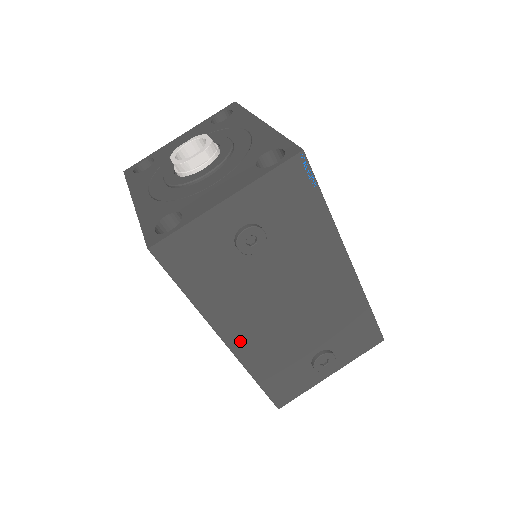
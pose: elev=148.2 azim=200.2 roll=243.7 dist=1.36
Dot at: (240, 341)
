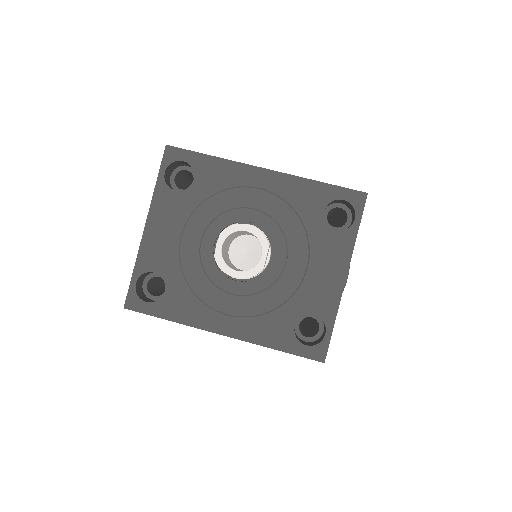
Dot at: occluded
